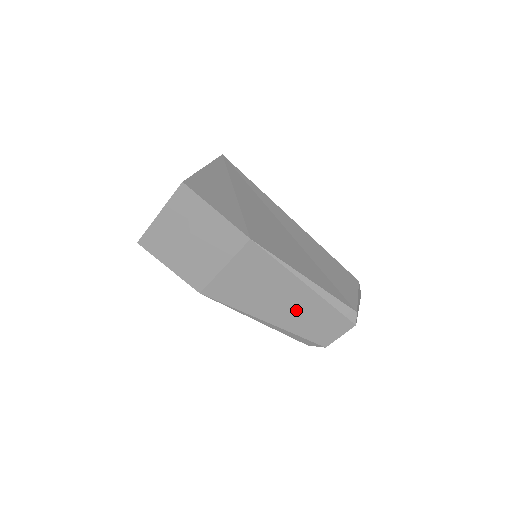
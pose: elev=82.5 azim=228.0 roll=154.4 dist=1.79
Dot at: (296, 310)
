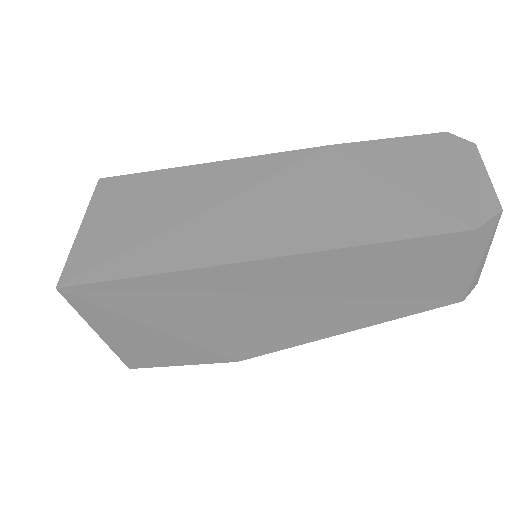
Dot at: occluded
